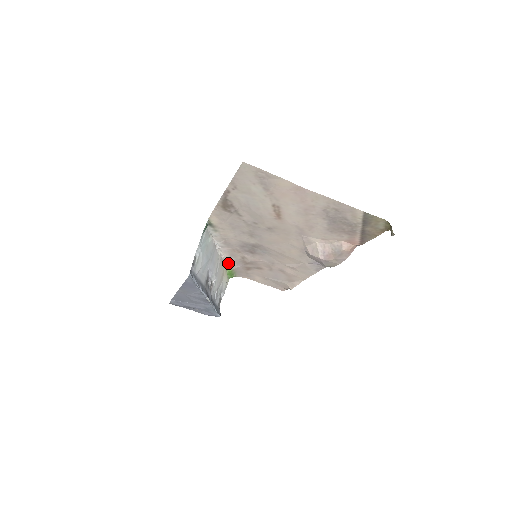
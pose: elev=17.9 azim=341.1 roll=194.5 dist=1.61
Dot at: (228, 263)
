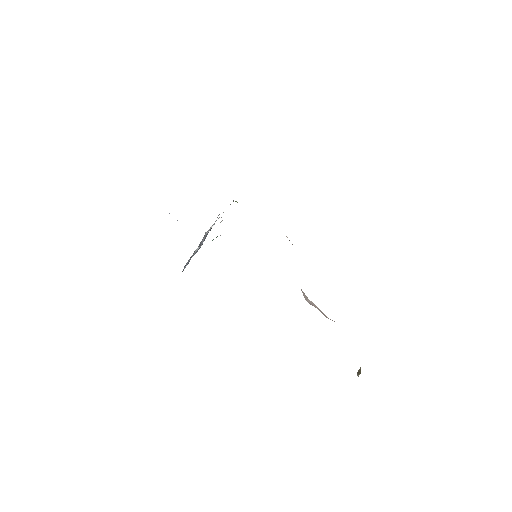
Dot at: occluded
